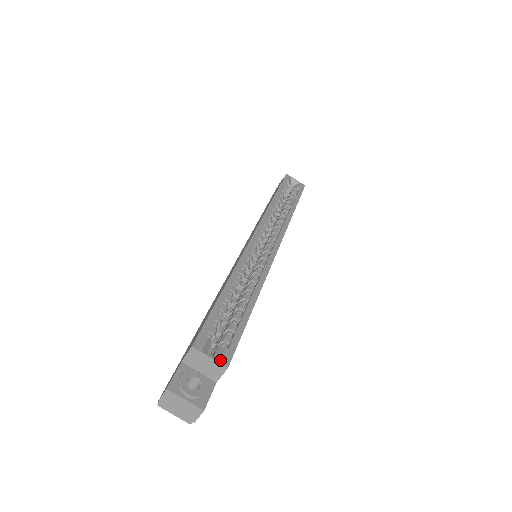
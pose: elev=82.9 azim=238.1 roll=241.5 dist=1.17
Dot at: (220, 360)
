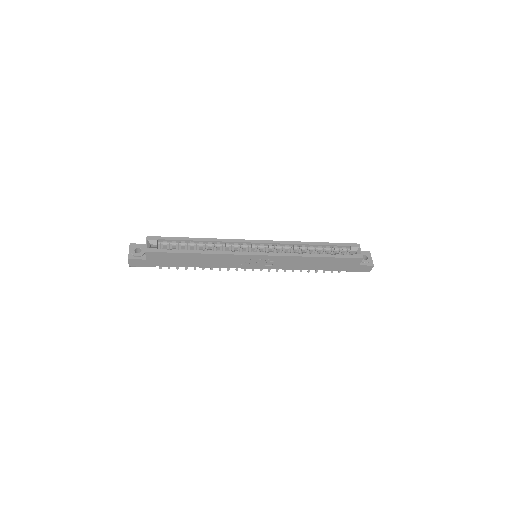
Dot at: (148, 248)
